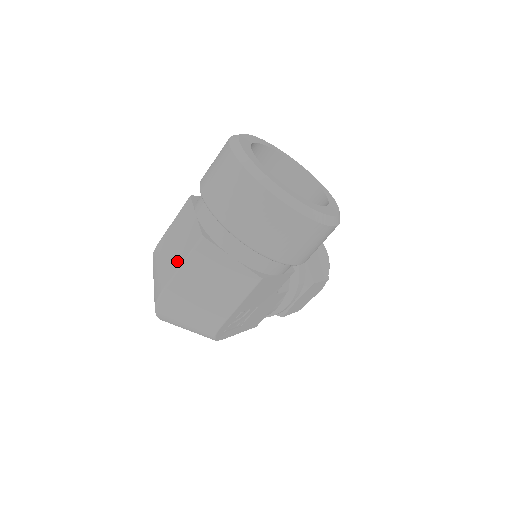
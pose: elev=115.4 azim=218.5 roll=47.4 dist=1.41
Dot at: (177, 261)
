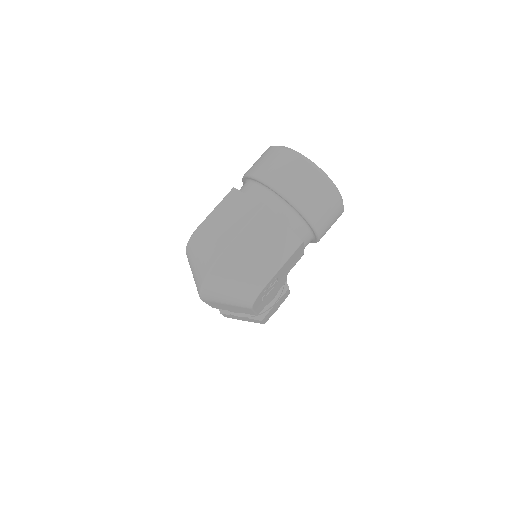
Dot at: (237, 227)
